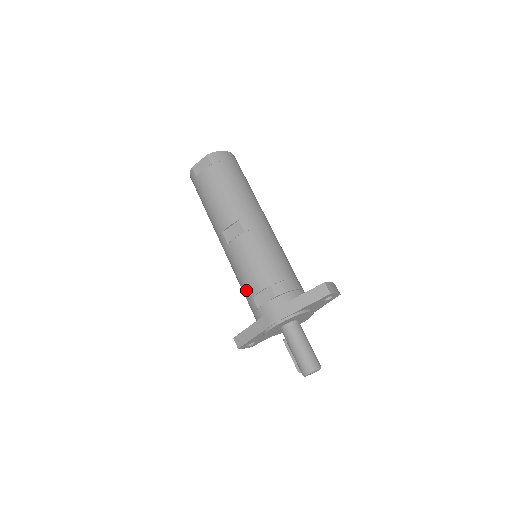
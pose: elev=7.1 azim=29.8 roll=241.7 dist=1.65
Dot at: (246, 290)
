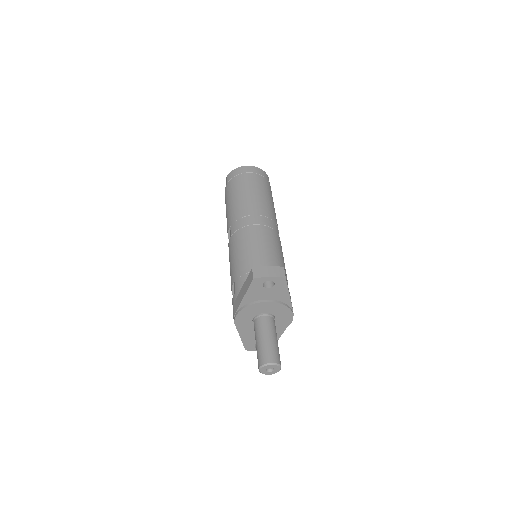
Dot at: occluded
